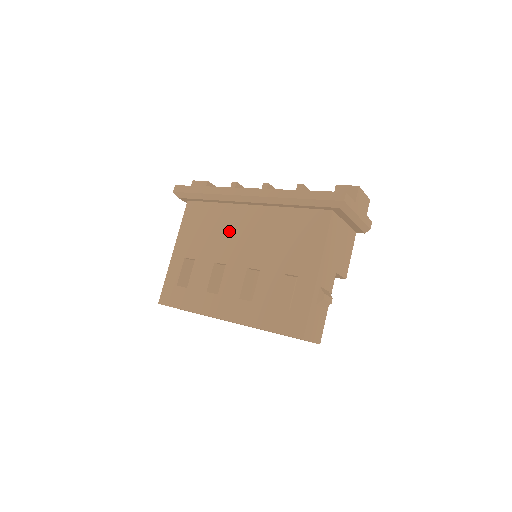
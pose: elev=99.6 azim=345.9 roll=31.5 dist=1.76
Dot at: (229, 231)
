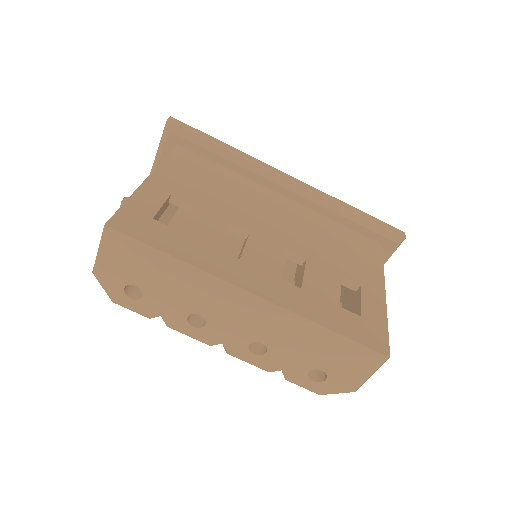
Dot at: (252, 202)
